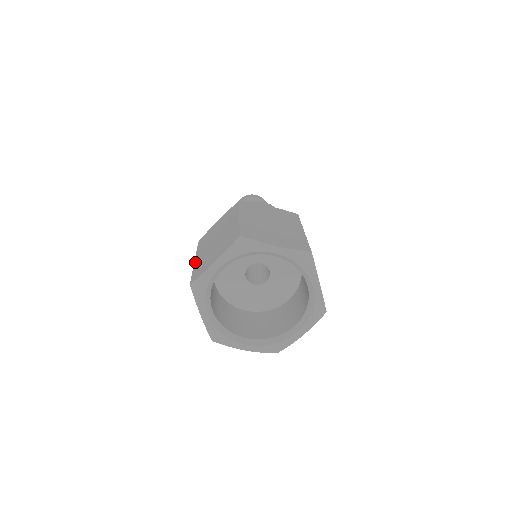
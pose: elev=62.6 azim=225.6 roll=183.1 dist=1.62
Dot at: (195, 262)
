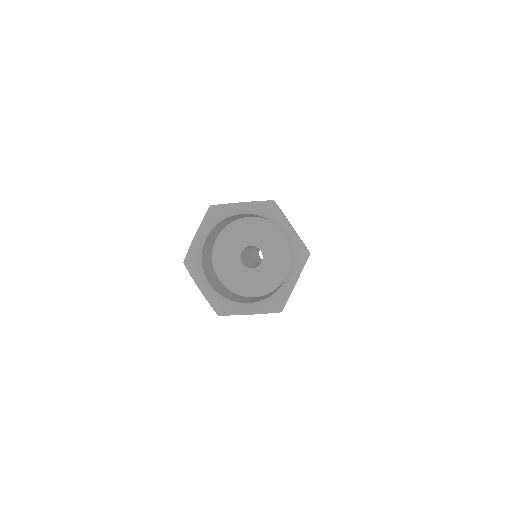
Dot at: occluded
